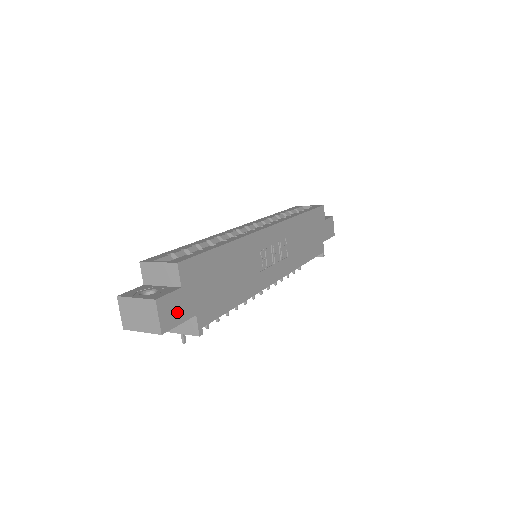
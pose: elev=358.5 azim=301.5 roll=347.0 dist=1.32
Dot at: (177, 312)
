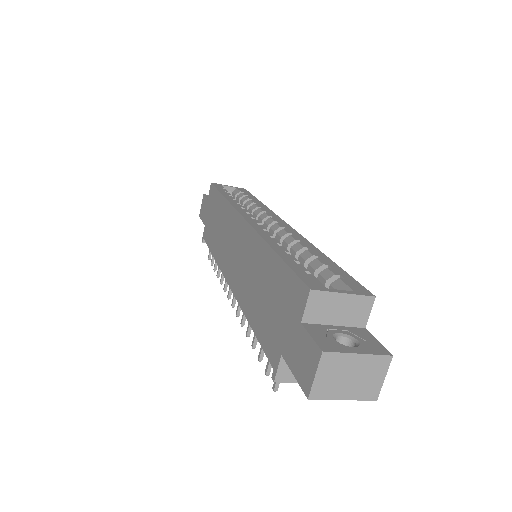
Dot at: occluded
